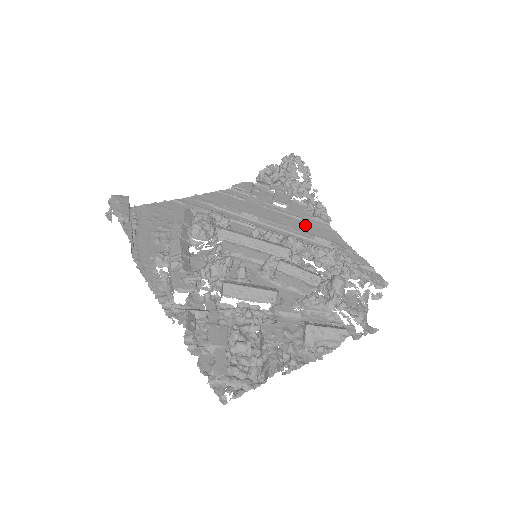
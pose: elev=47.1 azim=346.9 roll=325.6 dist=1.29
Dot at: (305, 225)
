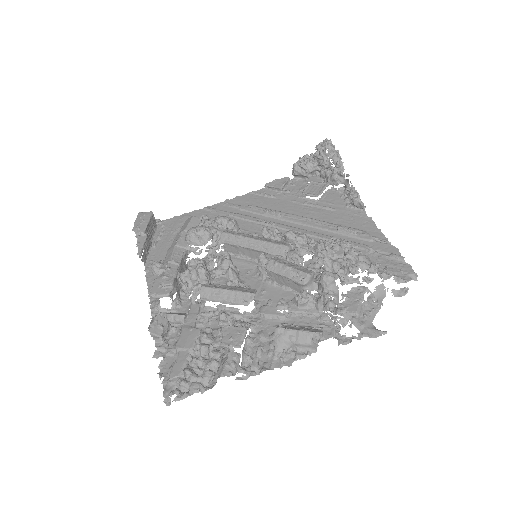
Dot at: (334, 216)
